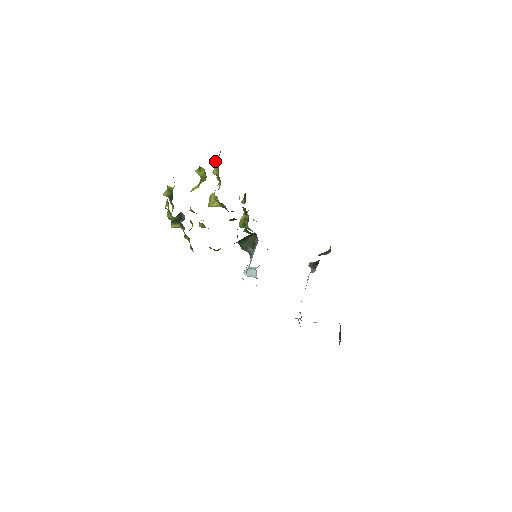
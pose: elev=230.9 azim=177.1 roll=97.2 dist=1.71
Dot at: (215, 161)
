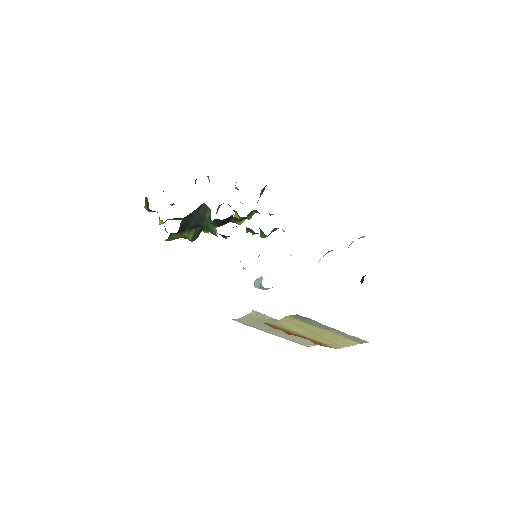
Dot at: occluded
